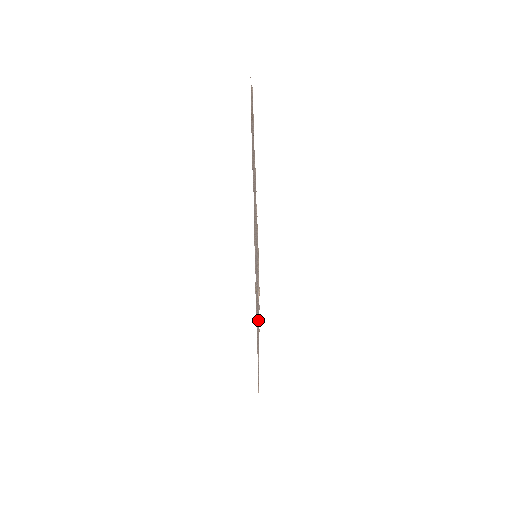
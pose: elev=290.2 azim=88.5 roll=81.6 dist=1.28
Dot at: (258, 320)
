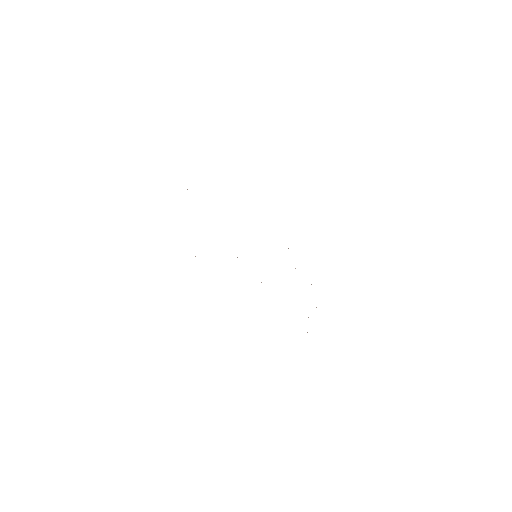
Dot at: occluded
